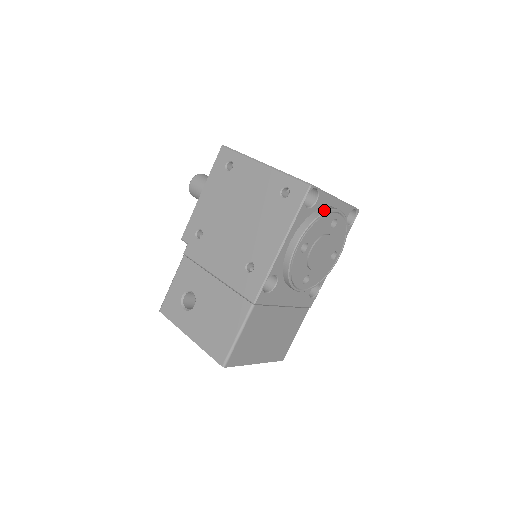
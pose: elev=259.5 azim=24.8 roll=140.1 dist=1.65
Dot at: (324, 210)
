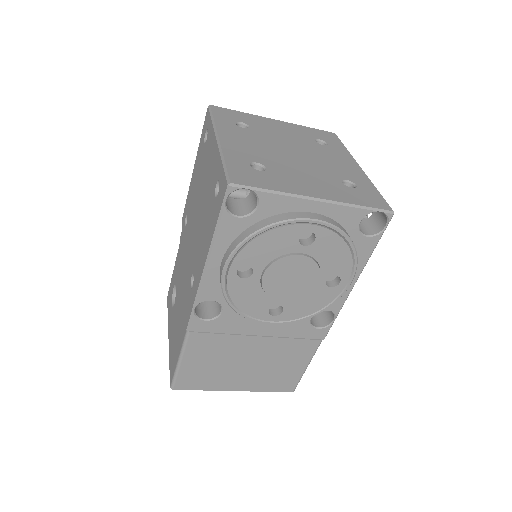
Dot at: (274, 220)
